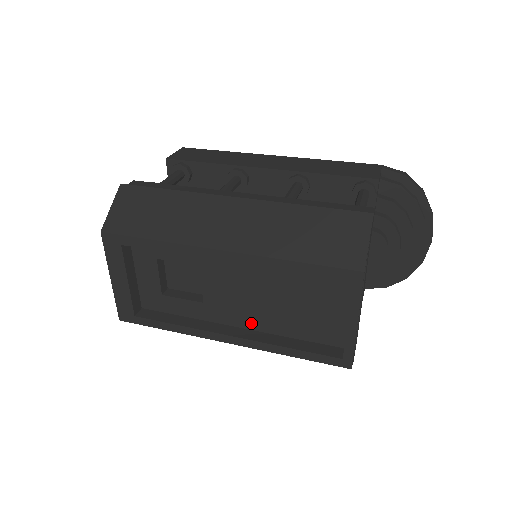
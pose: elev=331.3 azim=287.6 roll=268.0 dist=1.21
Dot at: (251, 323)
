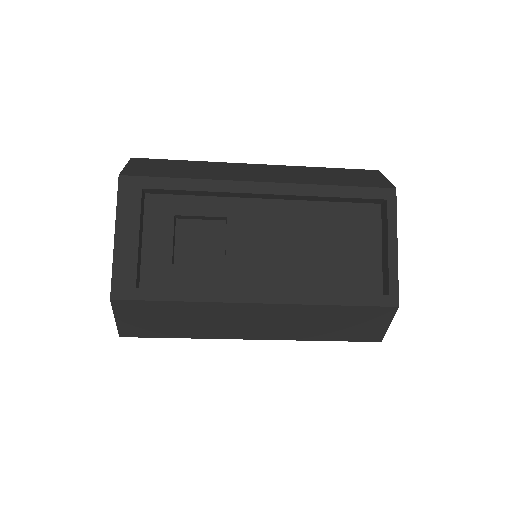
Dot at: (281, 283)
